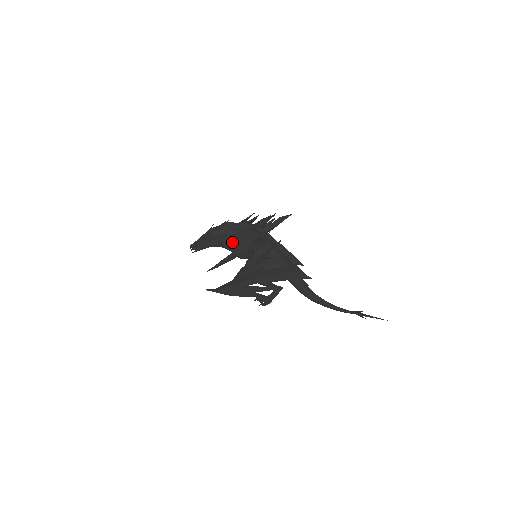
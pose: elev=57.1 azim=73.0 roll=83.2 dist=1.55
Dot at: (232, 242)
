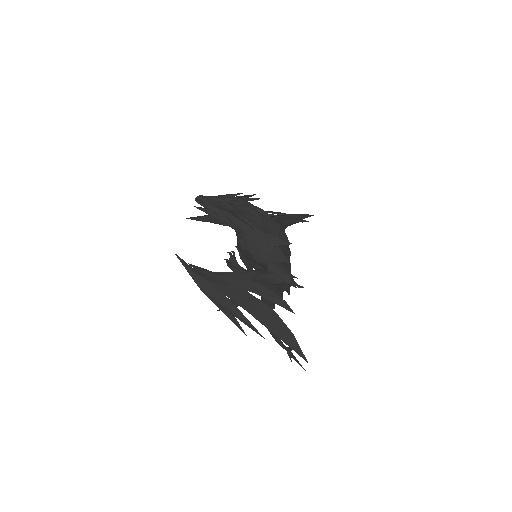
Dot at: (251, 238)
